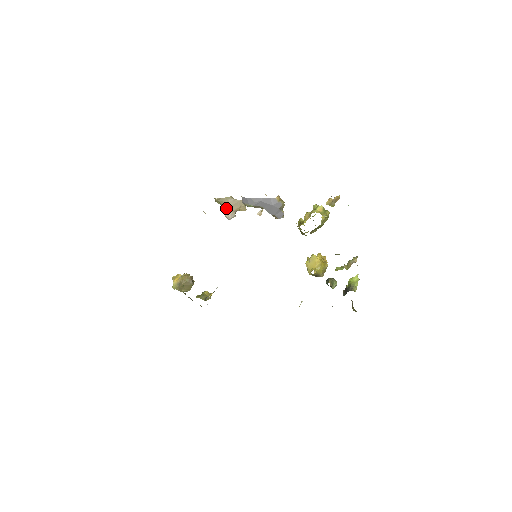
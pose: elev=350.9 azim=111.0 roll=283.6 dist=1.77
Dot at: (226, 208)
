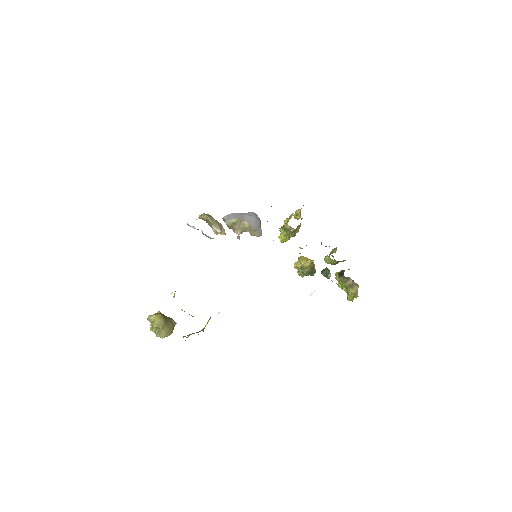
Dot at: (214, 222)
